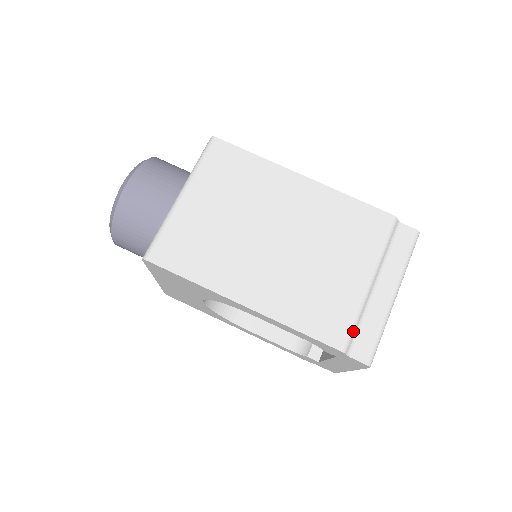
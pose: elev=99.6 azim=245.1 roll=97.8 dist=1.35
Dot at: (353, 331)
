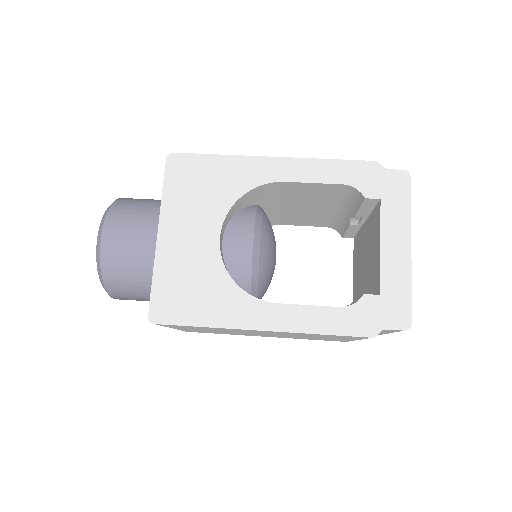
Dot at: occluded
